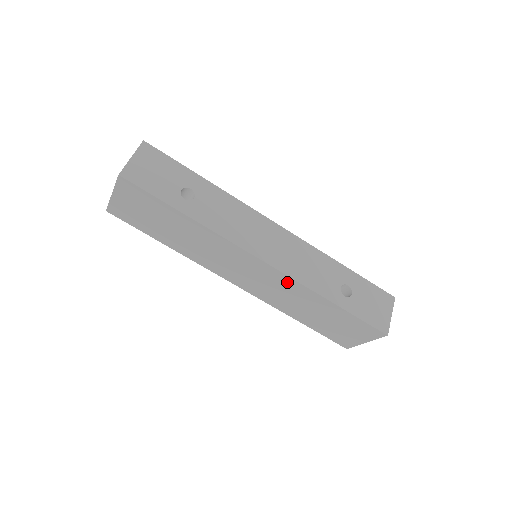
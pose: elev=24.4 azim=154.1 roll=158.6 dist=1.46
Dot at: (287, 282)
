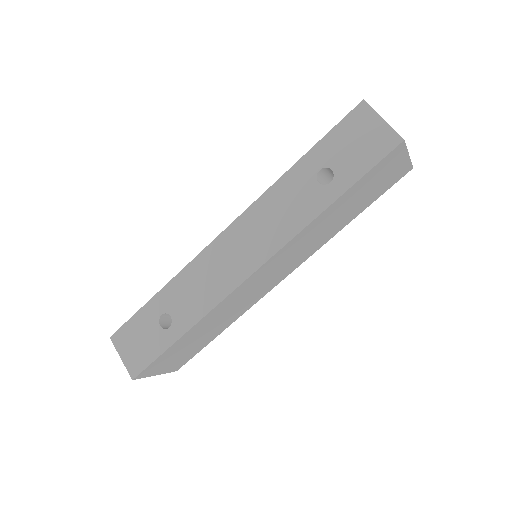
Dot at: (288, 248)
